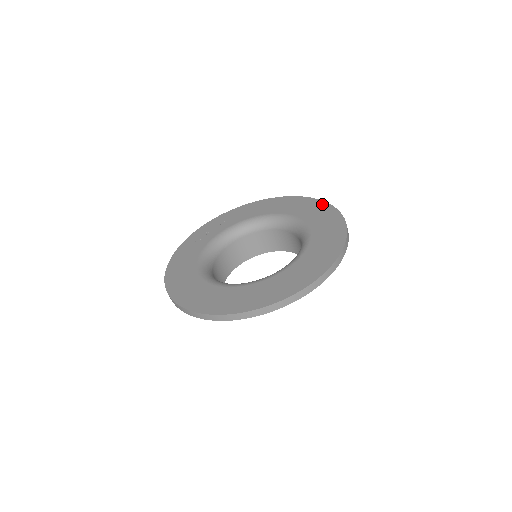
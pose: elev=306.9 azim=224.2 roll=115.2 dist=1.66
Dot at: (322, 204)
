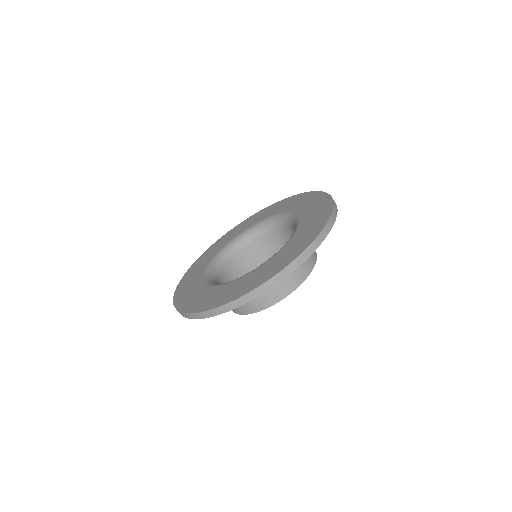
Dot at: (294, 197)
